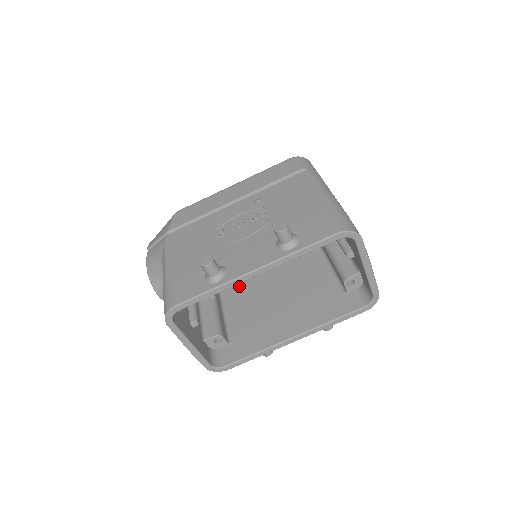
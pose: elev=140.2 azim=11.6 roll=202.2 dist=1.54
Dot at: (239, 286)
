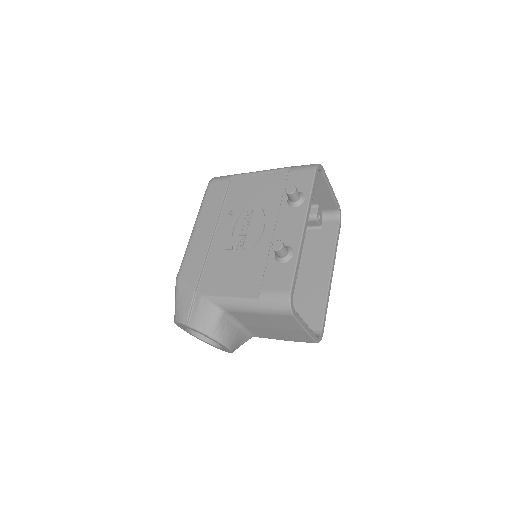
Dot at: occluded
